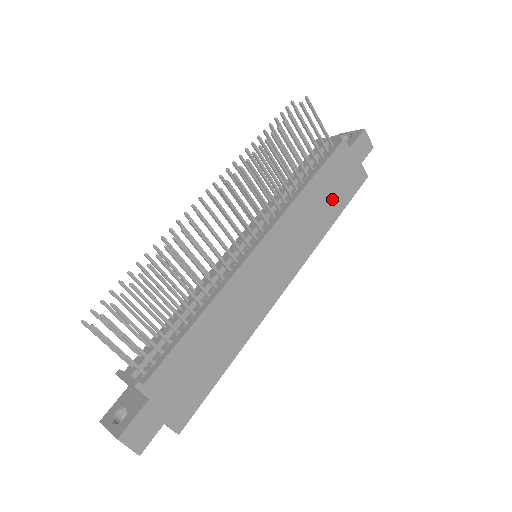
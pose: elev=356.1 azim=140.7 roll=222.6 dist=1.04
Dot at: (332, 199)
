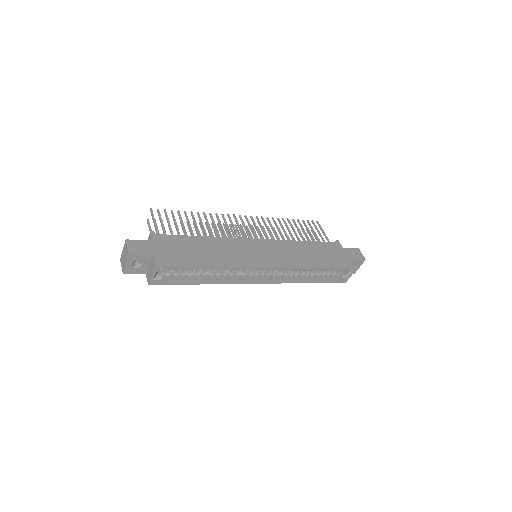
Dot at: (321, 257)
